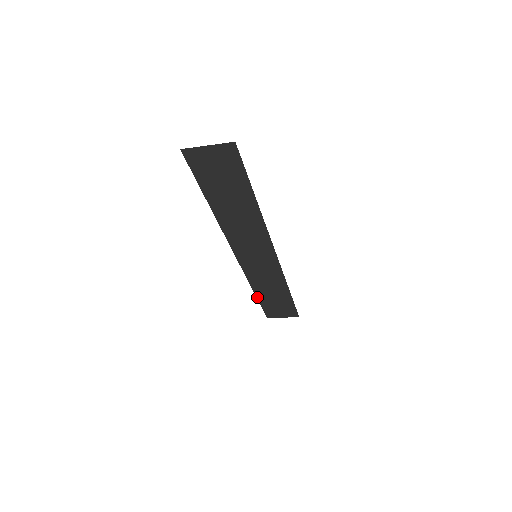
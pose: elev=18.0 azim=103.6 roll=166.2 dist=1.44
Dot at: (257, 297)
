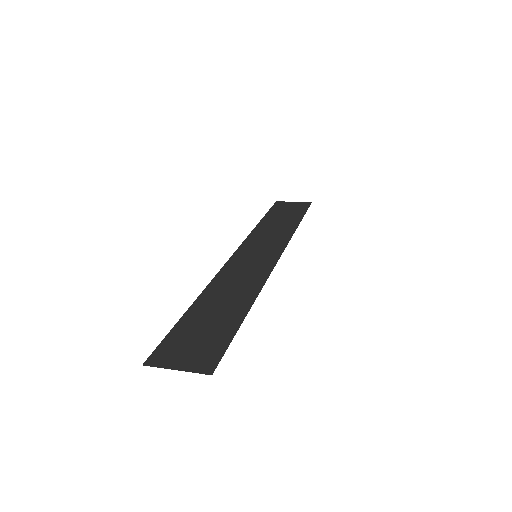
Dot at: (262, 219)
